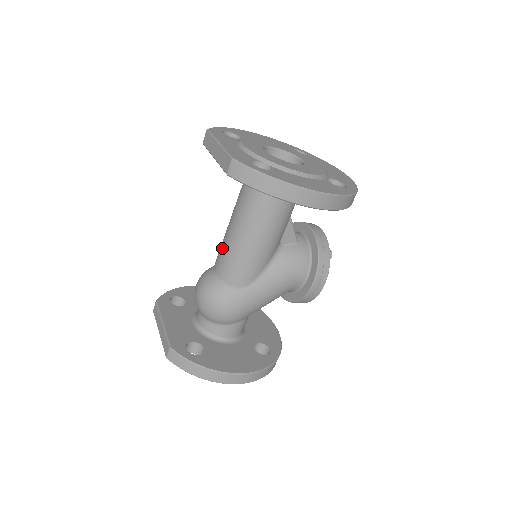
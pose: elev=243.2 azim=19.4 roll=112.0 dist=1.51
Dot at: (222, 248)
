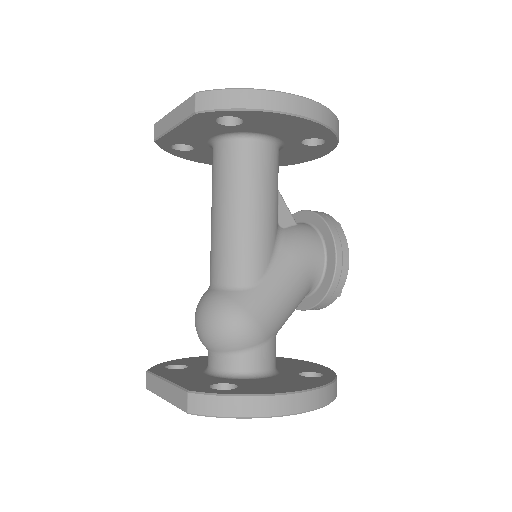
Dot at: (213, 249)
